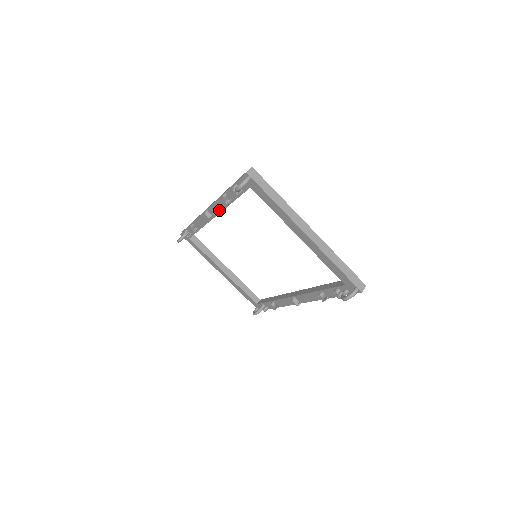
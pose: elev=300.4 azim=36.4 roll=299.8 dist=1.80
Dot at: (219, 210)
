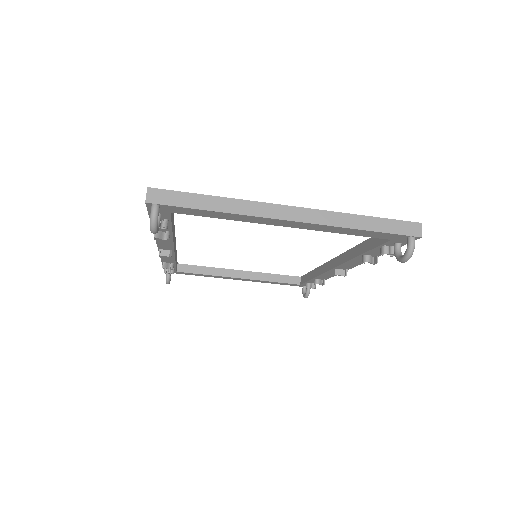
Dot at: (169, 244)
